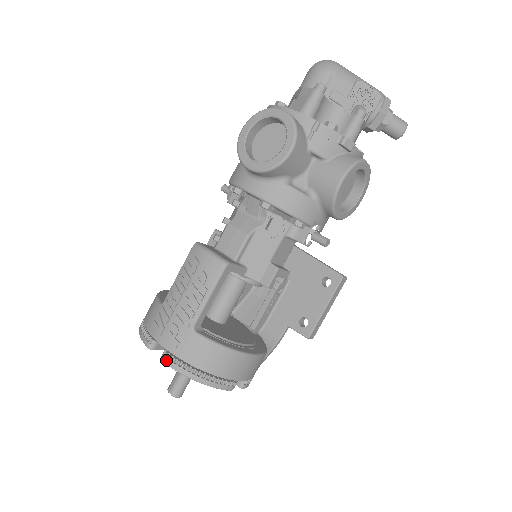
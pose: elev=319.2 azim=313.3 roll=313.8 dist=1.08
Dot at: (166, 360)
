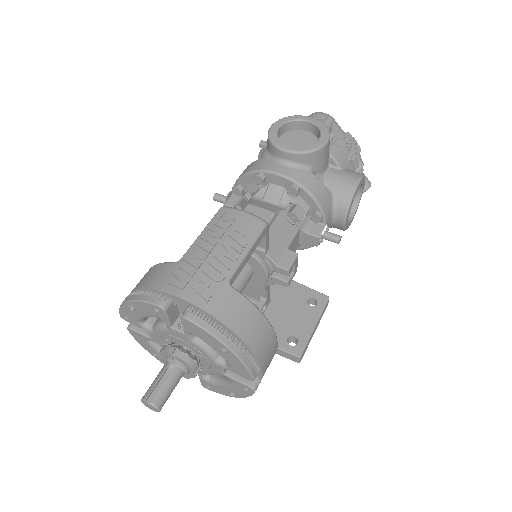
Dot at: (192, 316)
